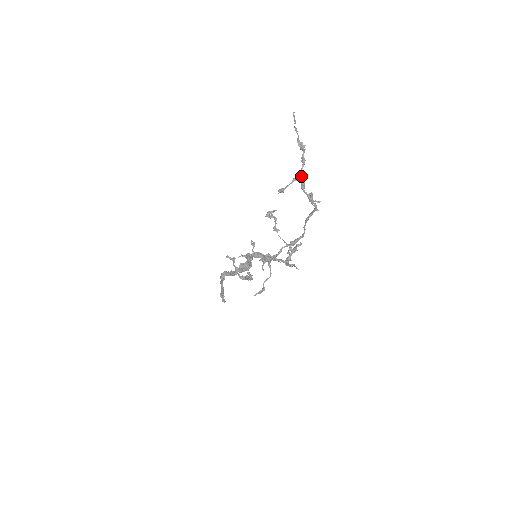
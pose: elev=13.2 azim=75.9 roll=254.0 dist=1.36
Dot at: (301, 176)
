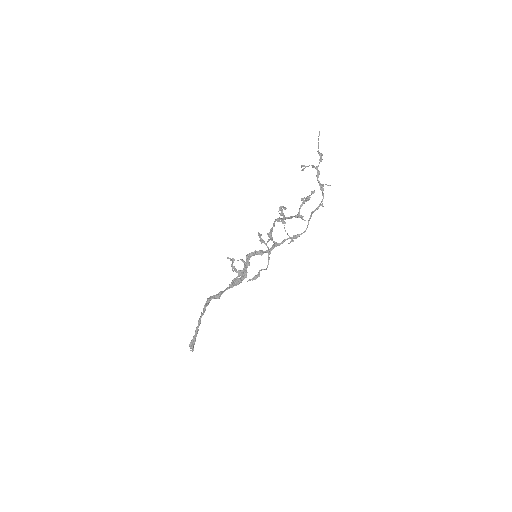
Dot at: occluded
